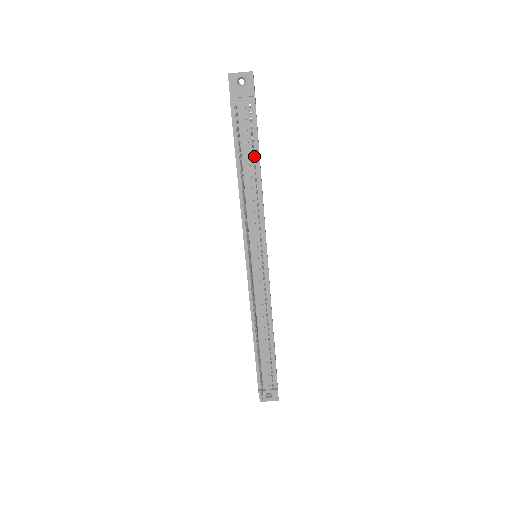
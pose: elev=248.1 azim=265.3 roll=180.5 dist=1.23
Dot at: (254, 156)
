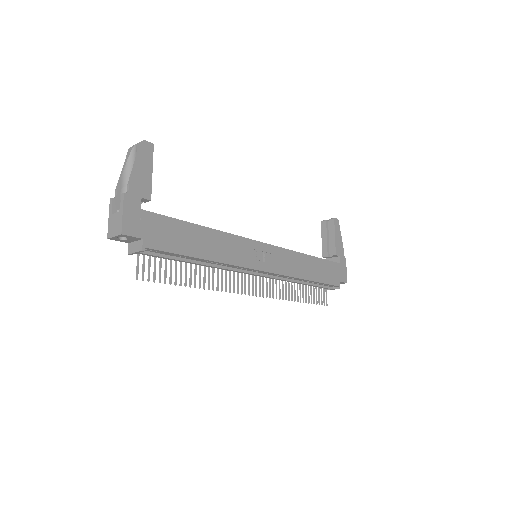
Dot at: (186, 257)
